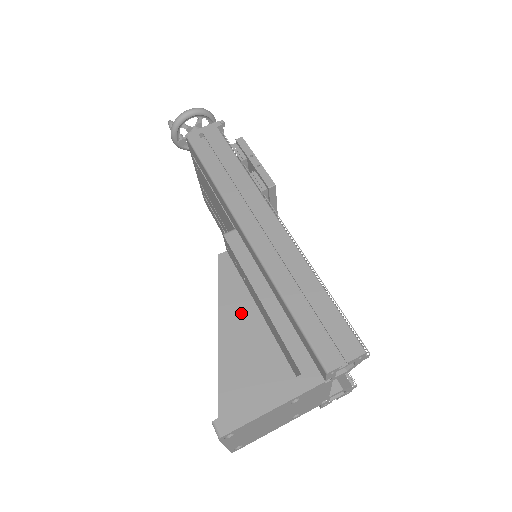
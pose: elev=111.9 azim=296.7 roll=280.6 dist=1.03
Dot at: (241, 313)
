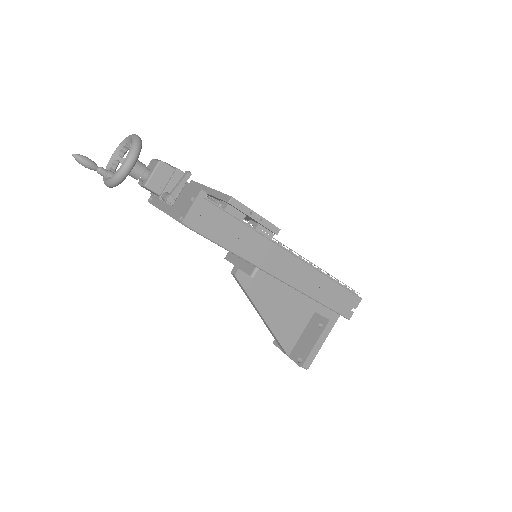
Dot at: (270, 300)
